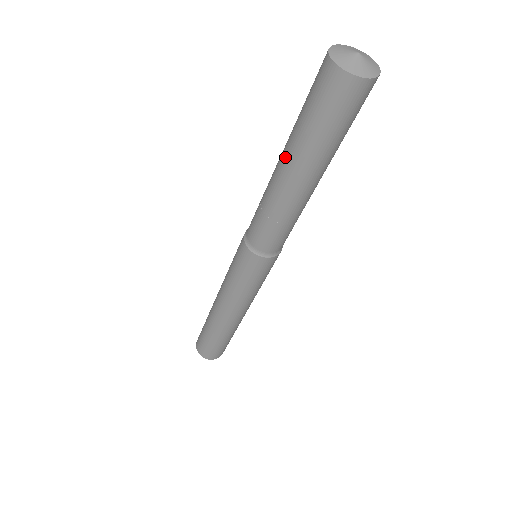
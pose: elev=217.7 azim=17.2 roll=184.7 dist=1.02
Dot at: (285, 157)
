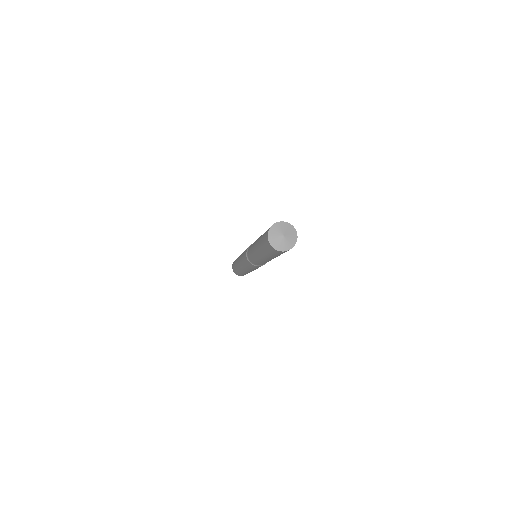
Dot at: (259, 253)
